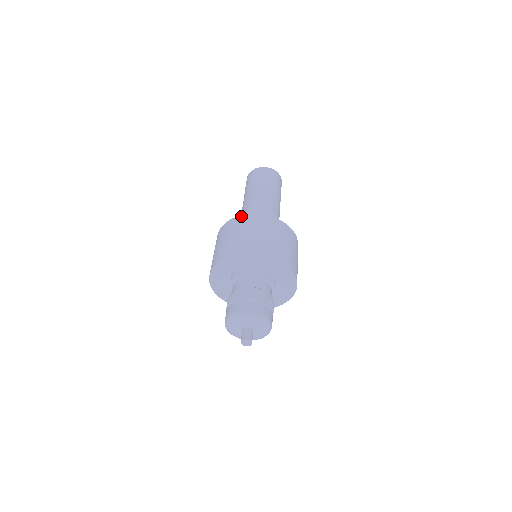
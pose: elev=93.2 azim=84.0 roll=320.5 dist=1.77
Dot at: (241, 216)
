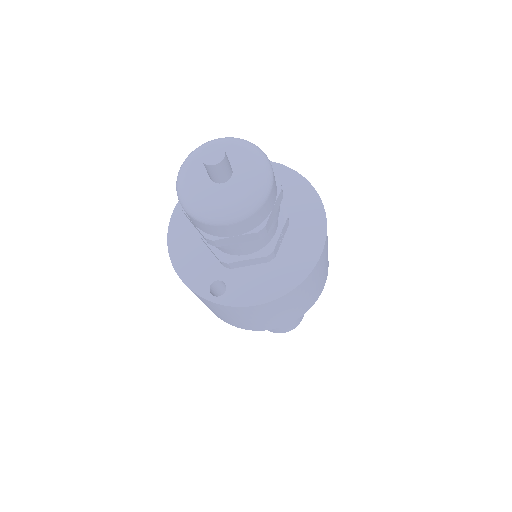
Dot at: occluded
